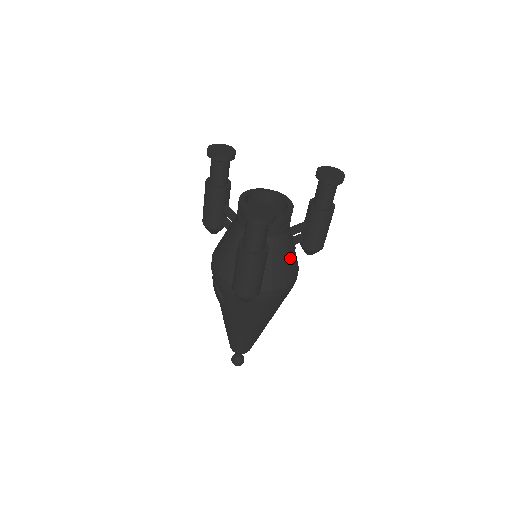
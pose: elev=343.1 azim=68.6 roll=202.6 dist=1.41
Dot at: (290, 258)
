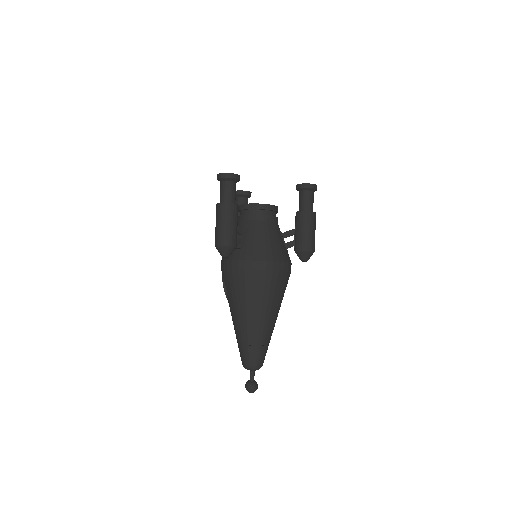
Dot at: (273, 242)
